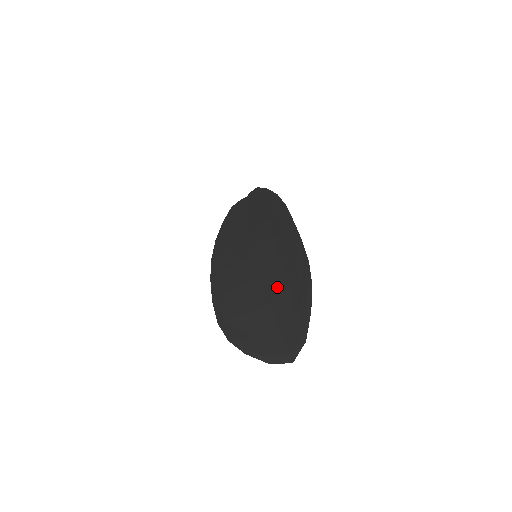
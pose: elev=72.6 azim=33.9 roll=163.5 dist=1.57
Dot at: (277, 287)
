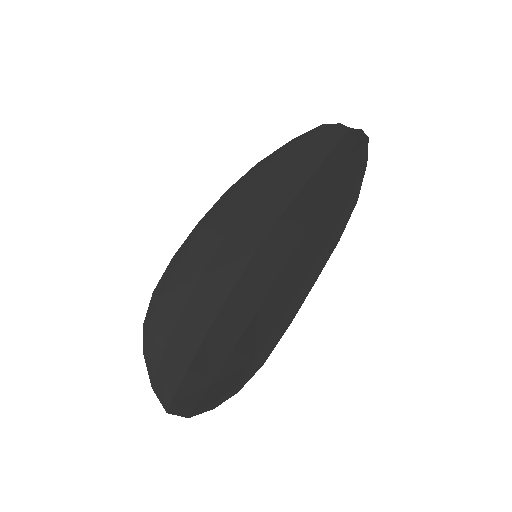
Dot at: (225, 333)
